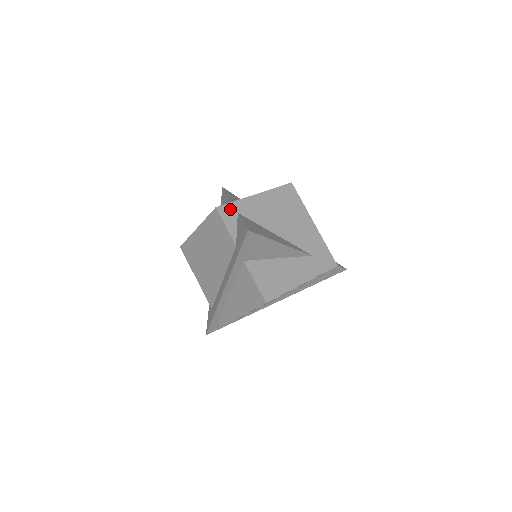
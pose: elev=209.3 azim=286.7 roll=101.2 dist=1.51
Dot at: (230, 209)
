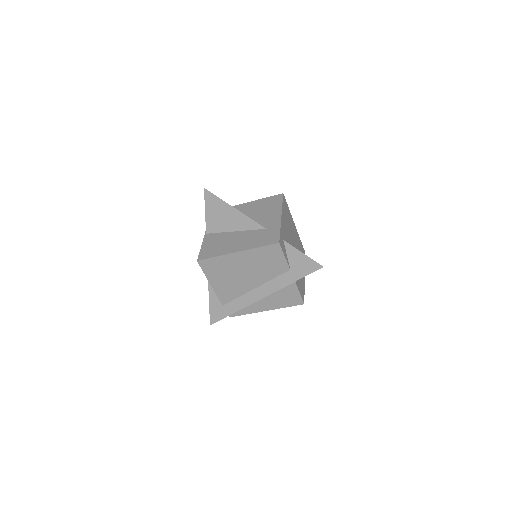
Dot at: (281, 239)
